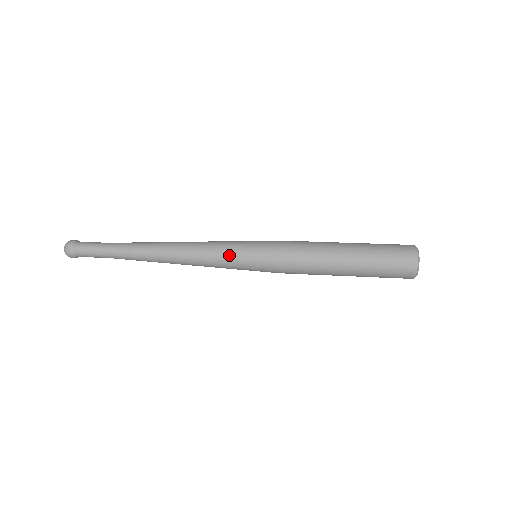
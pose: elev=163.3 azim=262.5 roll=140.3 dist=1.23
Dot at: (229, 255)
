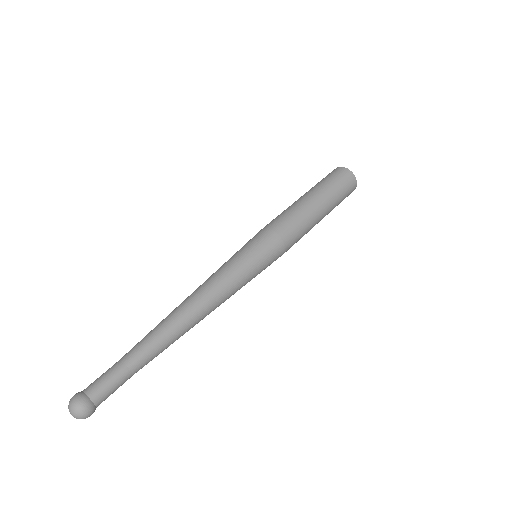
Dot at: occluded
